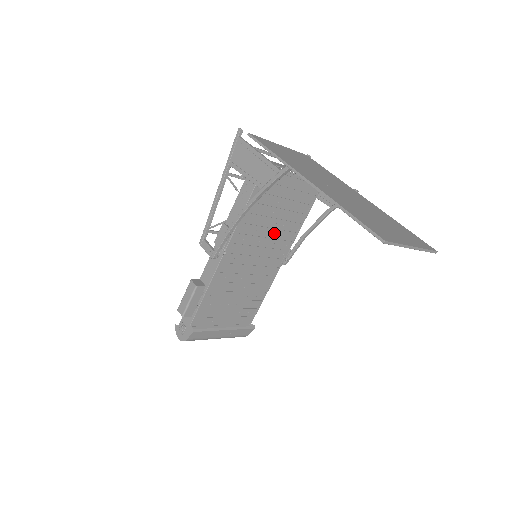
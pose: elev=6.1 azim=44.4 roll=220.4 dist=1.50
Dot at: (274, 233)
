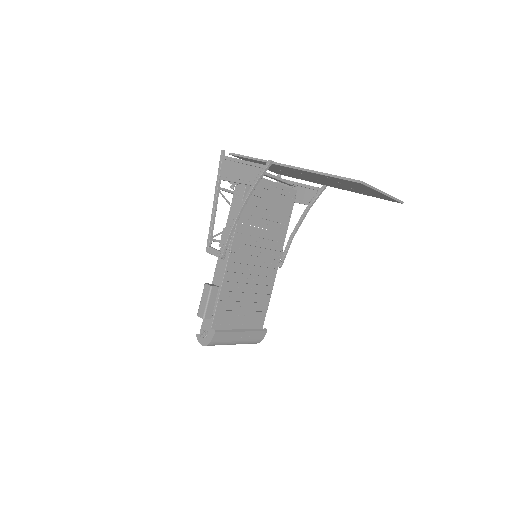
Dot at: (267, 234)
